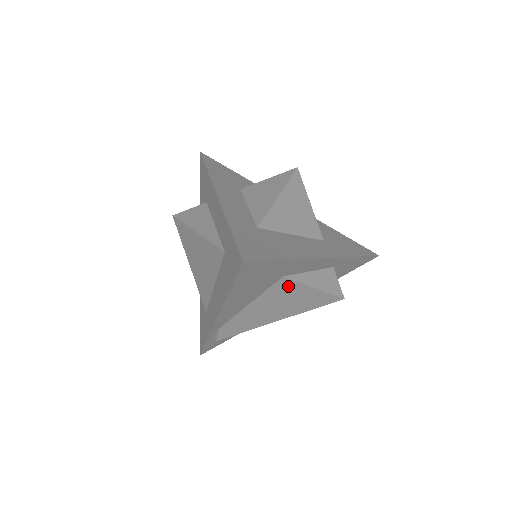
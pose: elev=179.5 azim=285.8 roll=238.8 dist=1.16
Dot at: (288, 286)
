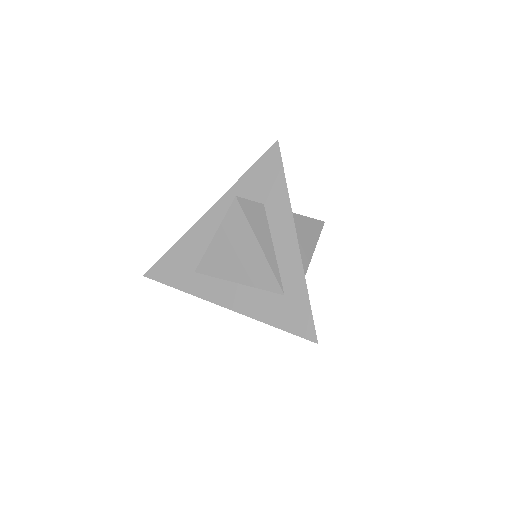
Dot at: occluded
